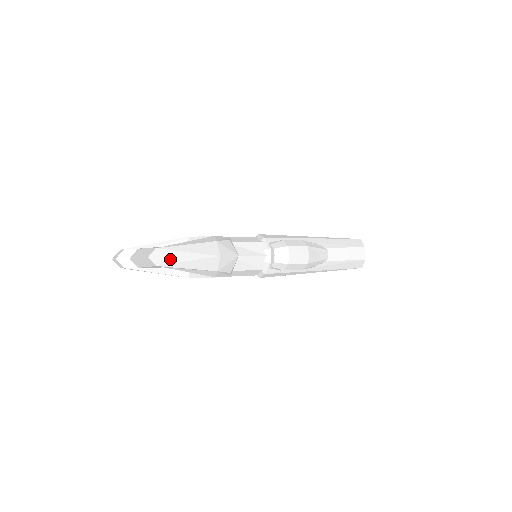
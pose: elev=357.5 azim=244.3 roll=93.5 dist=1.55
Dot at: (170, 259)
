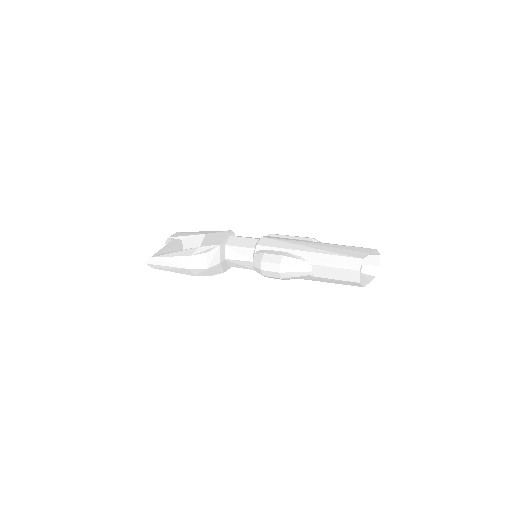
Dot at: (158, 266)
